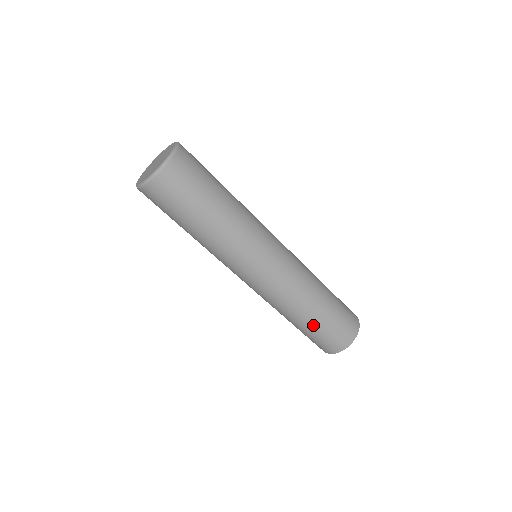
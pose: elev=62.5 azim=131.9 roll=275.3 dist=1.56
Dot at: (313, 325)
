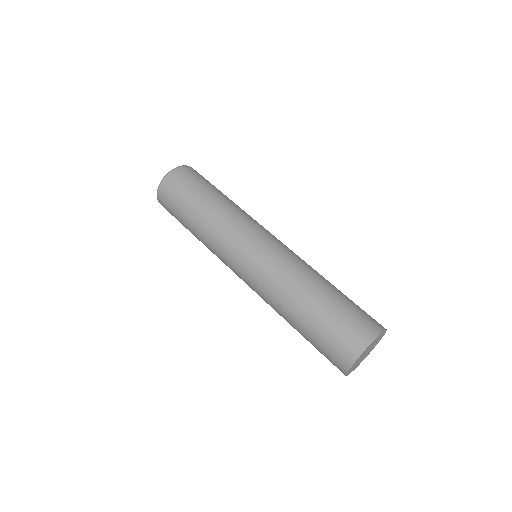
Dot at: (313, 316)
